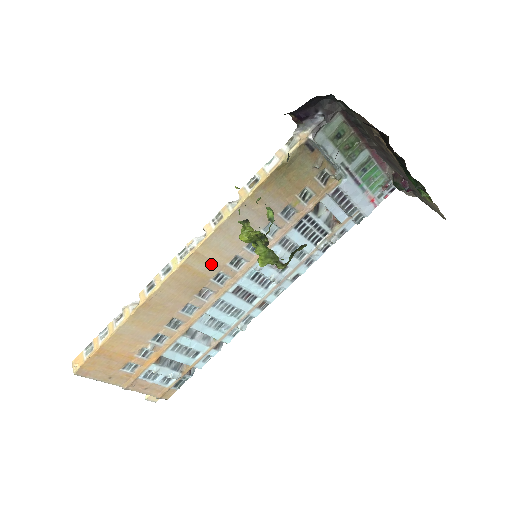
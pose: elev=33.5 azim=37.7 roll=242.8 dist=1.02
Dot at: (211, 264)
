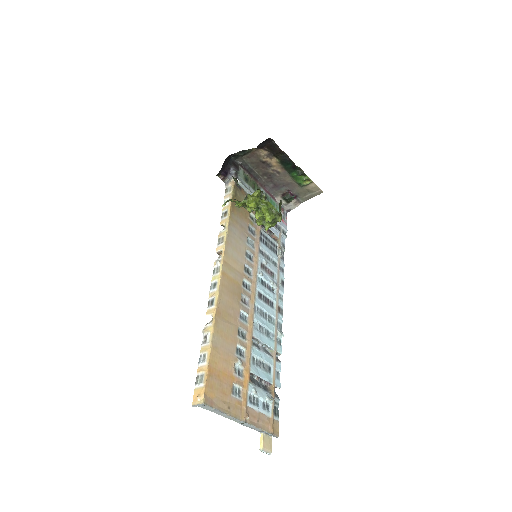
Dot at: (236, 272)
